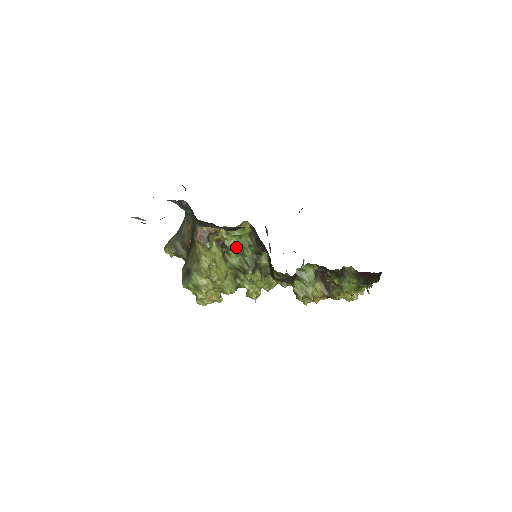
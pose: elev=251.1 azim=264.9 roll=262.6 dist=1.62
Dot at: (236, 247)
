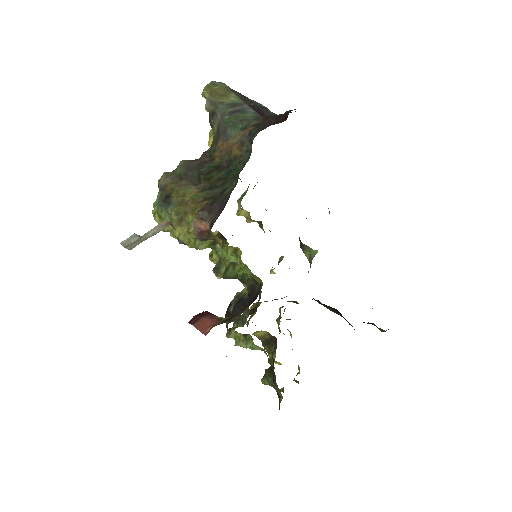
Dot at: occluded
